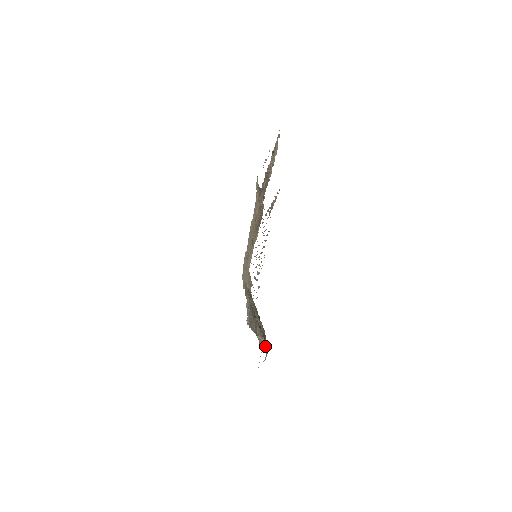
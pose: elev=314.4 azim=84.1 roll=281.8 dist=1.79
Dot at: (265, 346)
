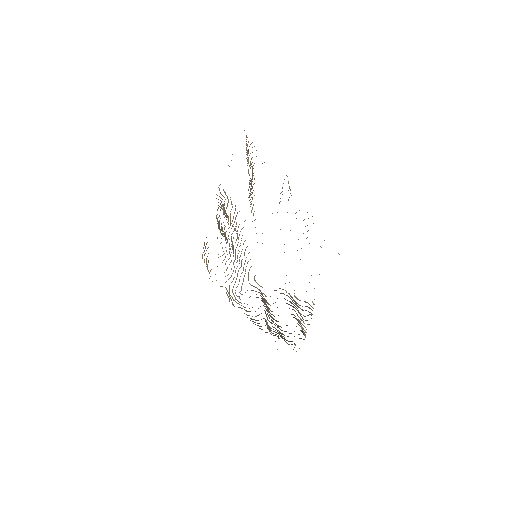
Dot at: (304, 334)
